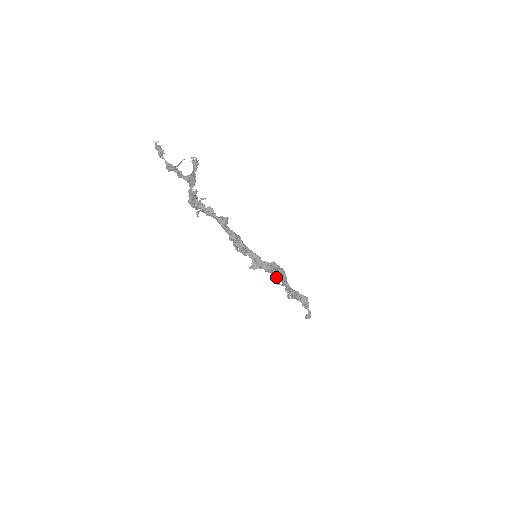
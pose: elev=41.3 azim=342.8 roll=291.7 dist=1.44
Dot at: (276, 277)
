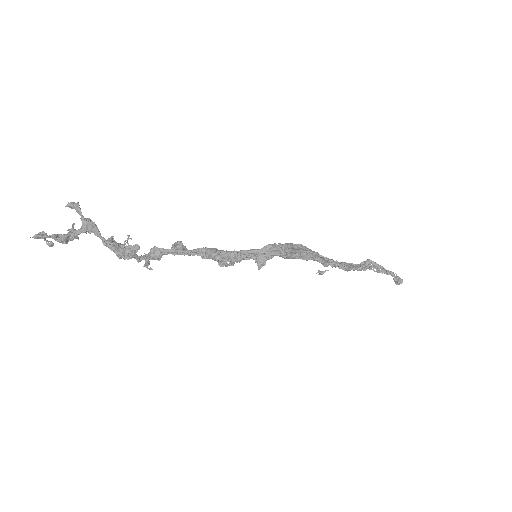
Dot at: (303, 259)
